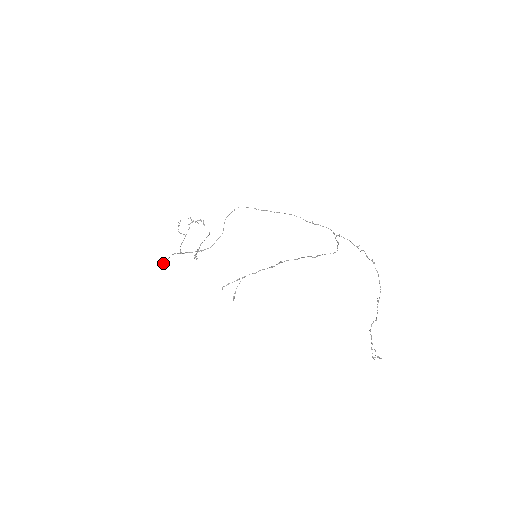
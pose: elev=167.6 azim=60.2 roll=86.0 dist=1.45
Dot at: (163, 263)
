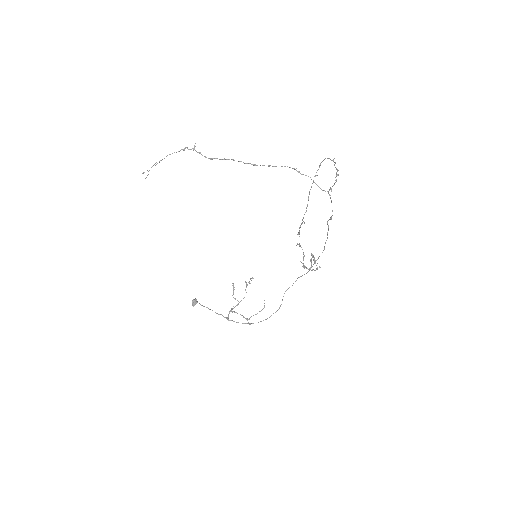
Dot at: (193, 299)
